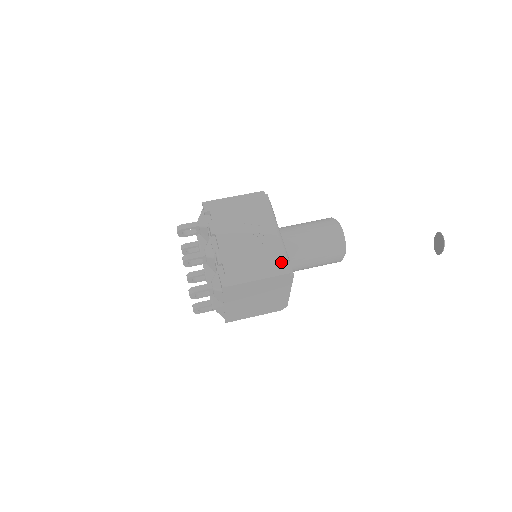
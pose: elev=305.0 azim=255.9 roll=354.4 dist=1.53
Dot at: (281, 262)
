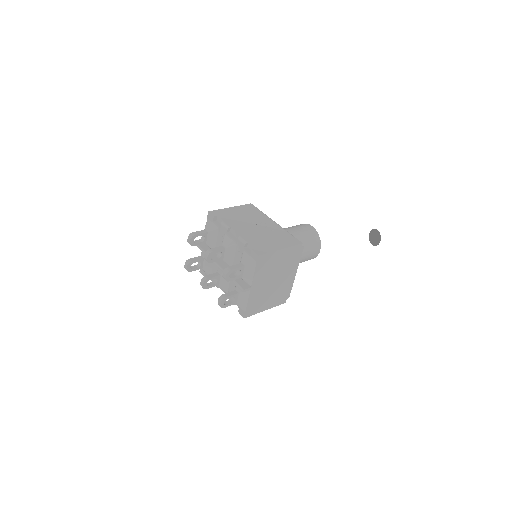
Dot at: (292, 238)
